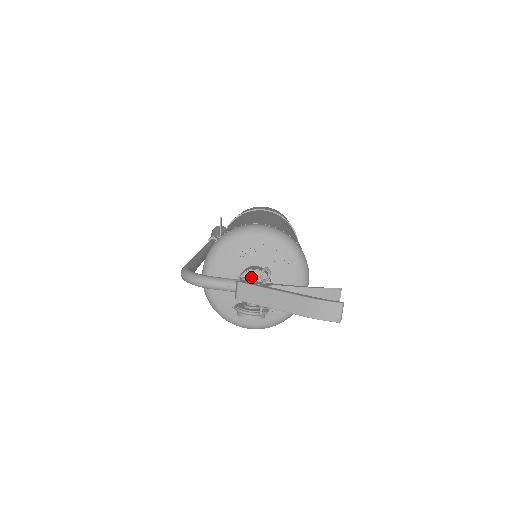
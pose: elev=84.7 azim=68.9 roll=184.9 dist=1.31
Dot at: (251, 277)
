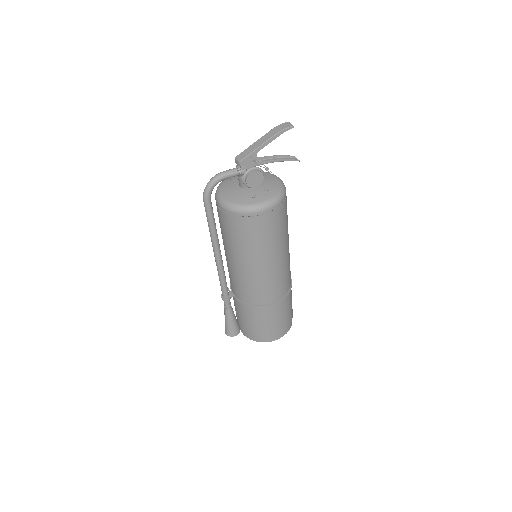
Dot at: occluded
